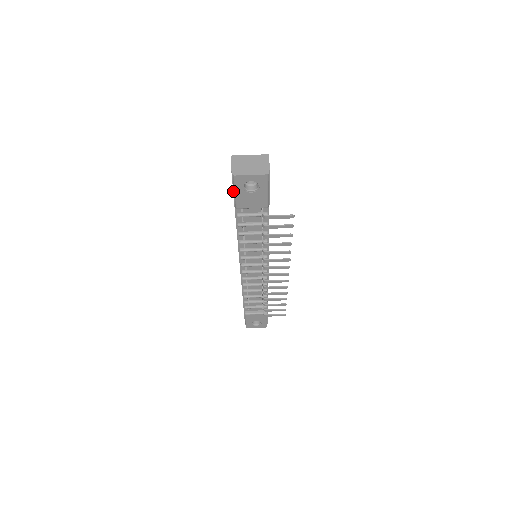
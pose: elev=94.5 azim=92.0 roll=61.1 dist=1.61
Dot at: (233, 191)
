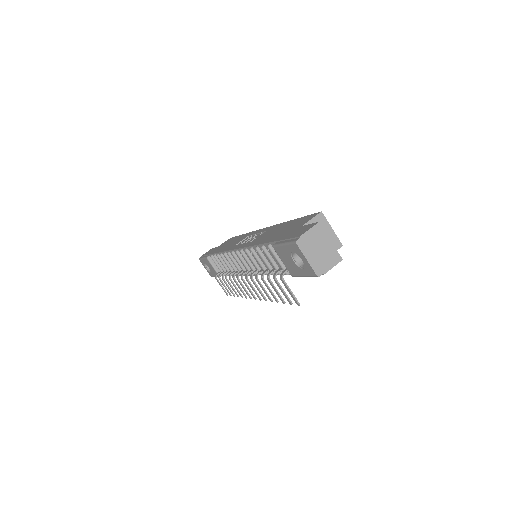
Dot at: (285, 239)
